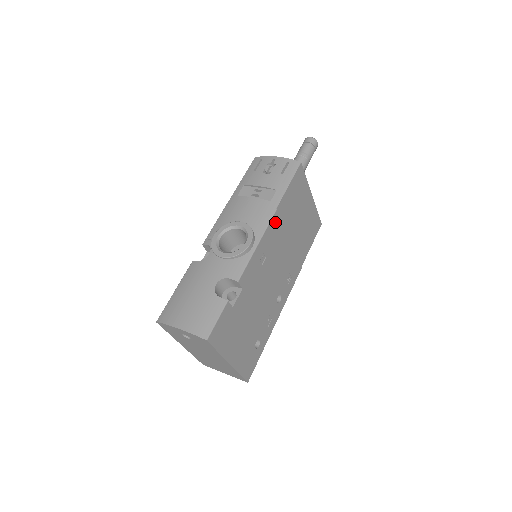
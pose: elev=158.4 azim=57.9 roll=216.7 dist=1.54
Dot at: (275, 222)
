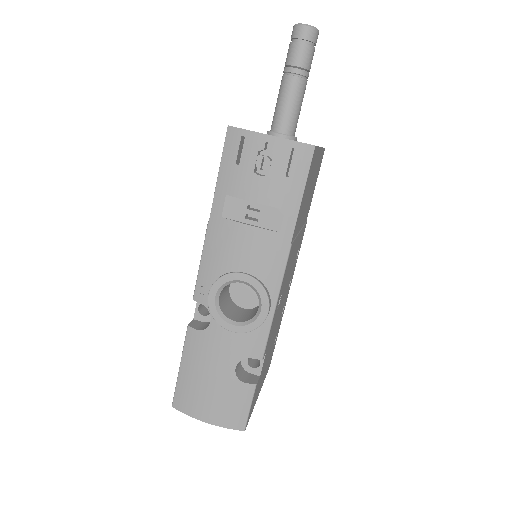
Dot at: (290, 255)
